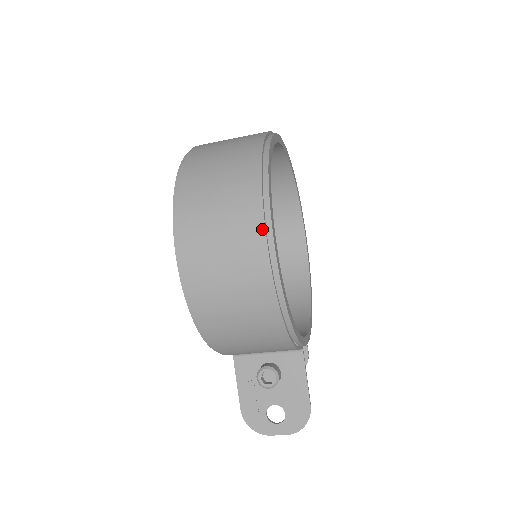
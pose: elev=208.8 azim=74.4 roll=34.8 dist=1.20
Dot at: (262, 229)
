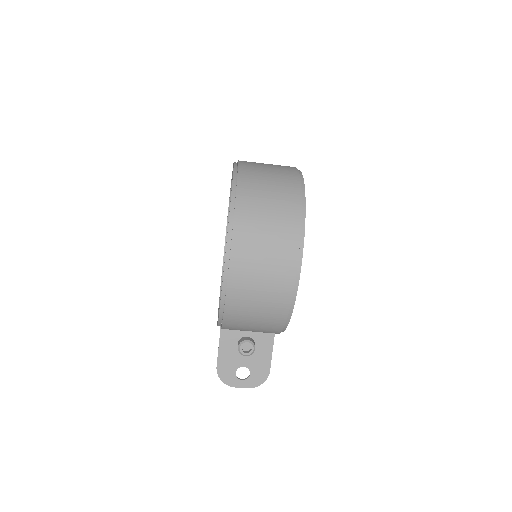
Dot at: (296, 259)
